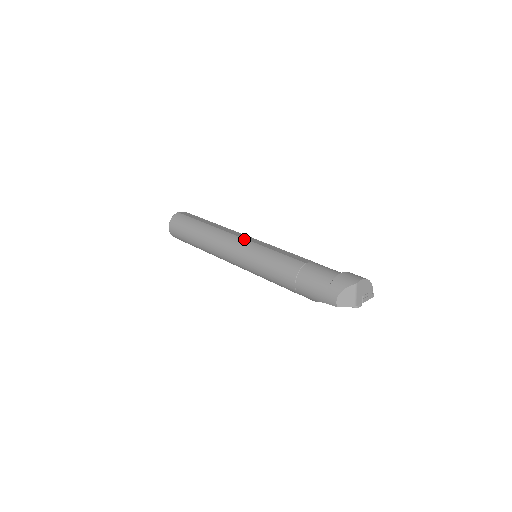
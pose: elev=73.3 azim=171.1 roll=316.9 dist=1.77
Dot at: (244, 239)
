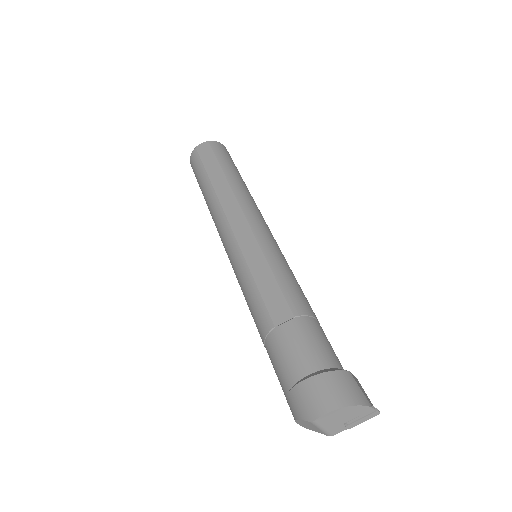
Dot at: (232, 235)
